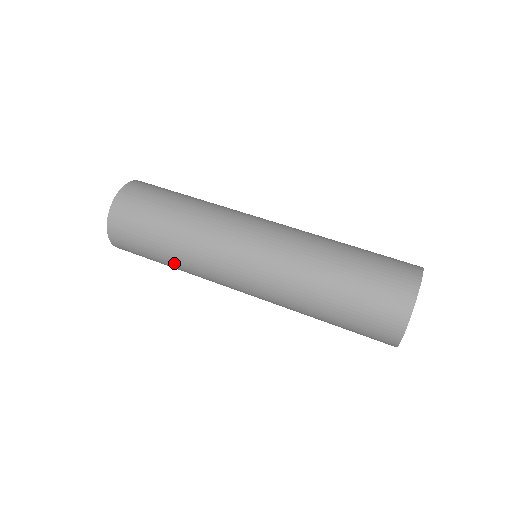
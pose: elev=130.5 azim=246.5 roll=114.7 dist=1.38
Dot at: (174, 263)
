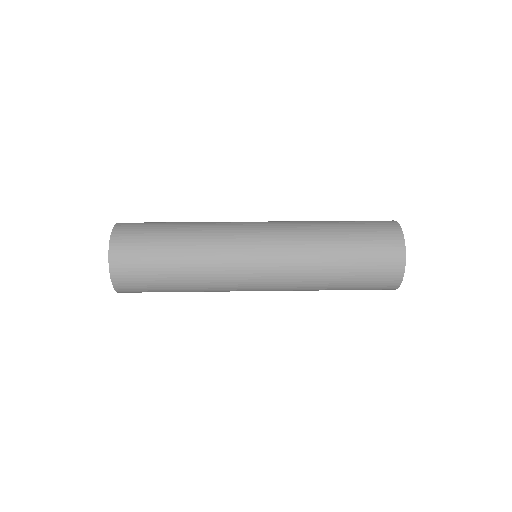
Dot at: (189, 290)
